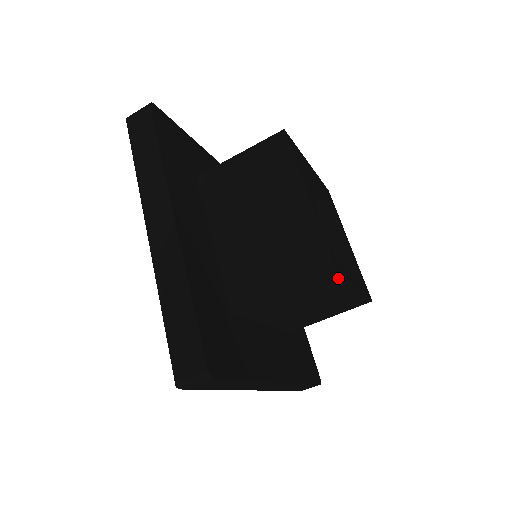
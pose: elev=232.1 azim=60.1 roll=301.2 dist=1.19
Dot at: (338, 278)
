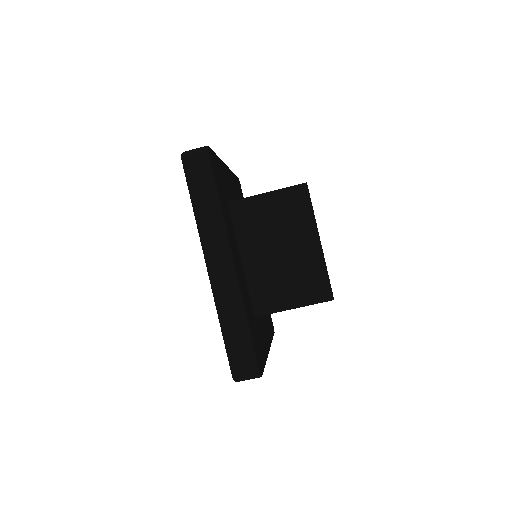
Dot at: occluded
